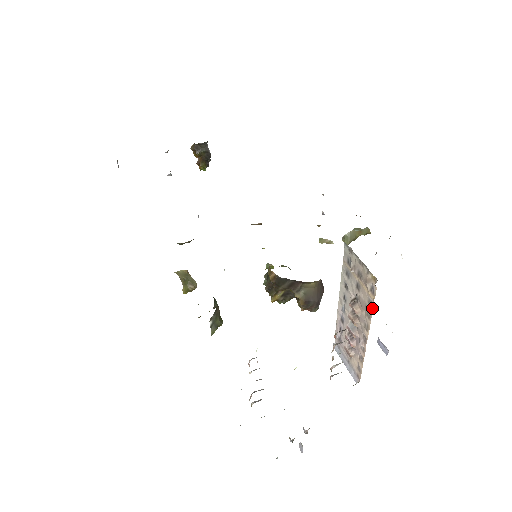
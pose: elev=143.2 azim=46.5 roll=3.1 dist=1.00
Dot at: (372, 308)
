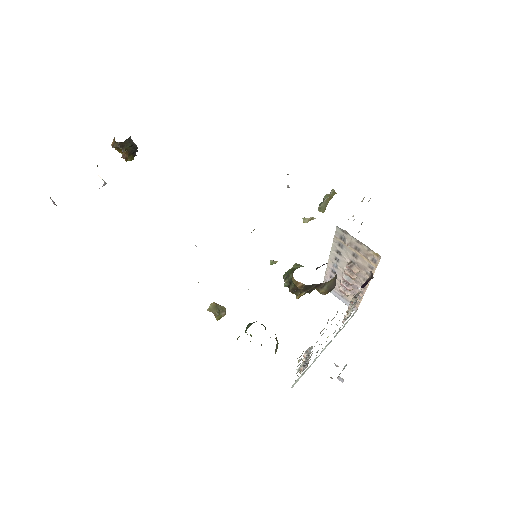
Dot at: (374, 271)
